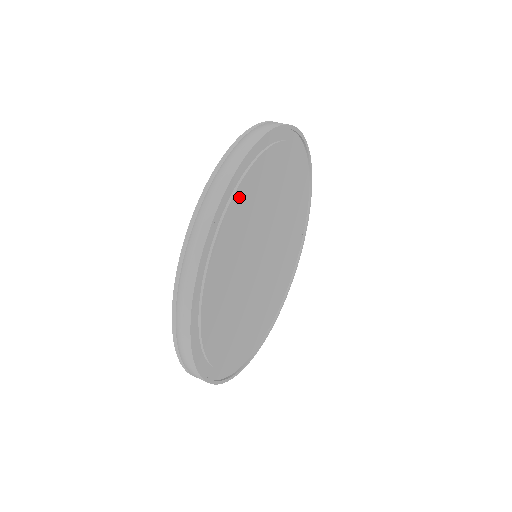
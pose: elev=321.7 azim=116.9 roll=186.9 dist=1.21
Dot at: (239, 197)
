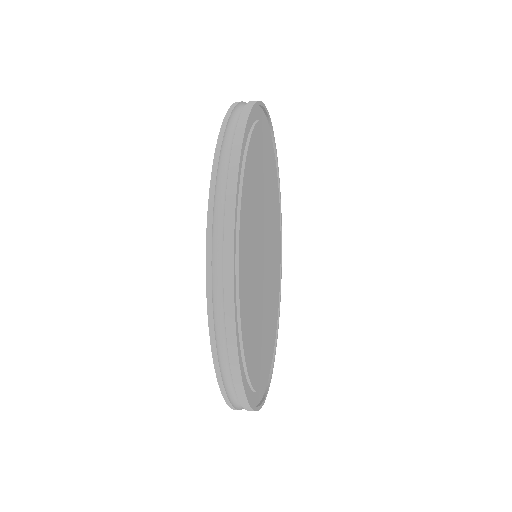
Dot at: (241, 253)
